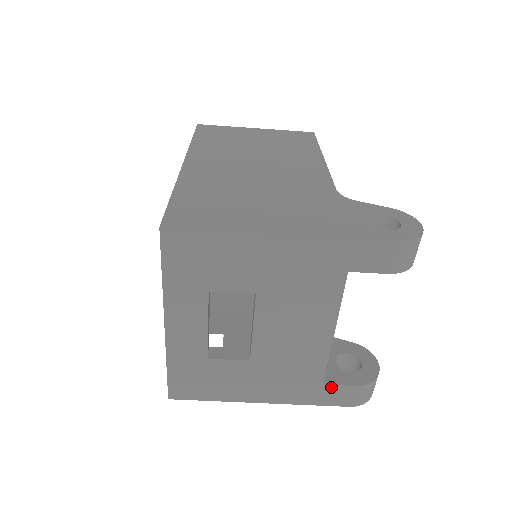
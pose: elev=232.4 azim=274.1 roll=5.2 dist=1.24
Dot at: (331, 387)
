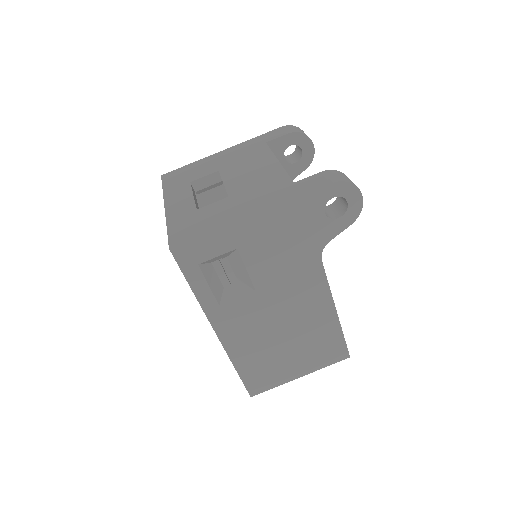
Dot at: (302, 181)
